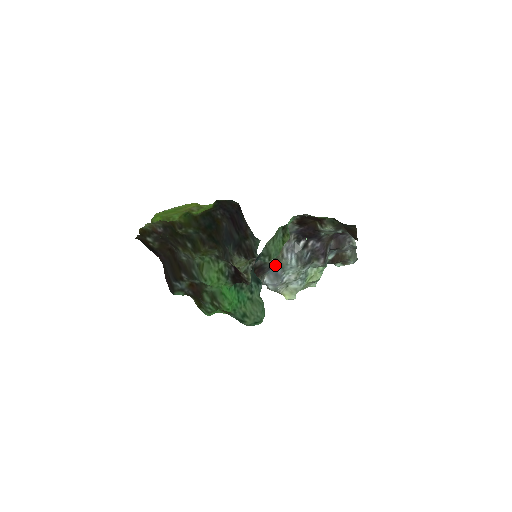
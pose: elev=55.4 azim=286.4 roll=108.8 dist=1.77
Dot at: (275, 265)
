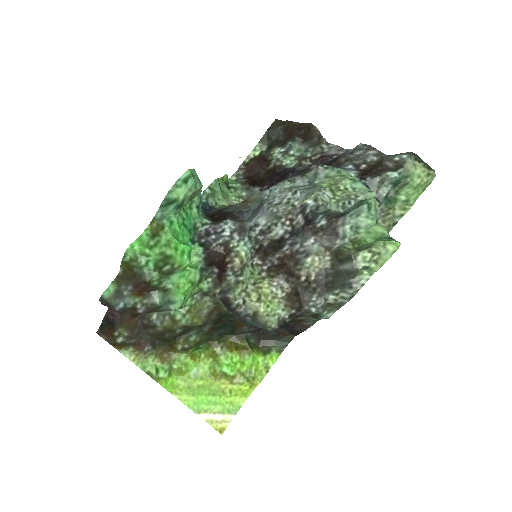
Dot at: (250, 208)
